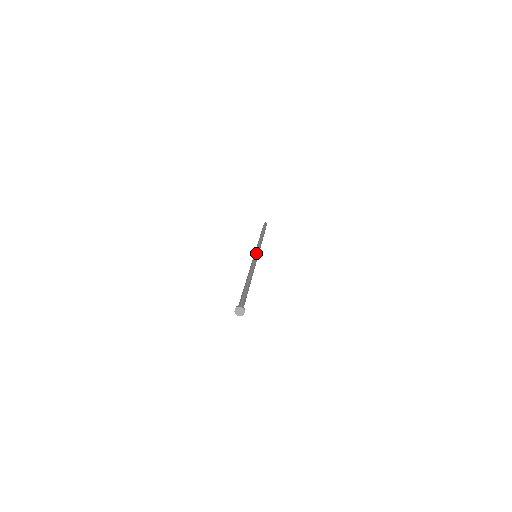
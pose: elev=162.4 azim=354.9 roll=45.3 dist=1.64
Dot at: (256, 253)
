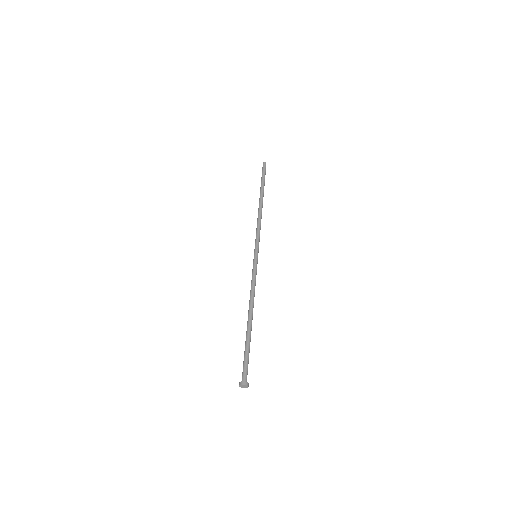
Dot at: occluded
